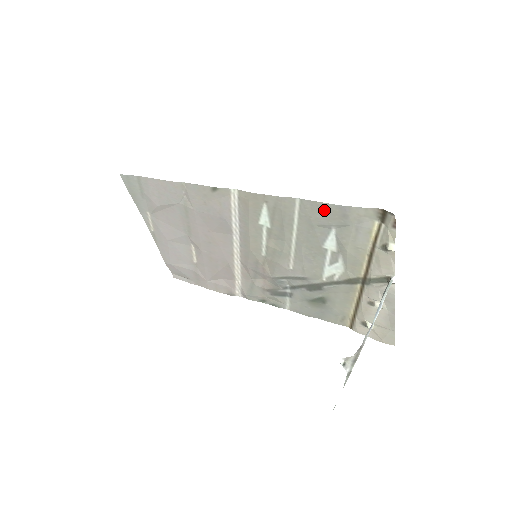
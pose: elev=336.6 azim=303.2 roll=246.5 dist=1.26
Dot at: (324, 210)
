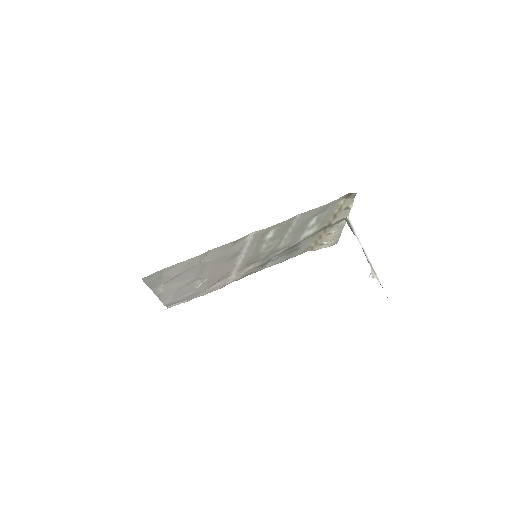
Dot at: (315, 211)
